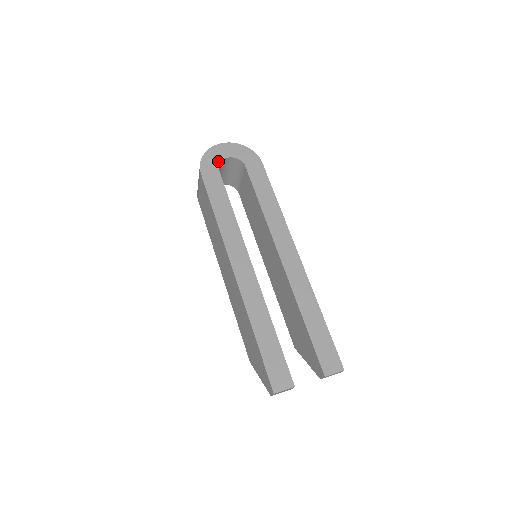
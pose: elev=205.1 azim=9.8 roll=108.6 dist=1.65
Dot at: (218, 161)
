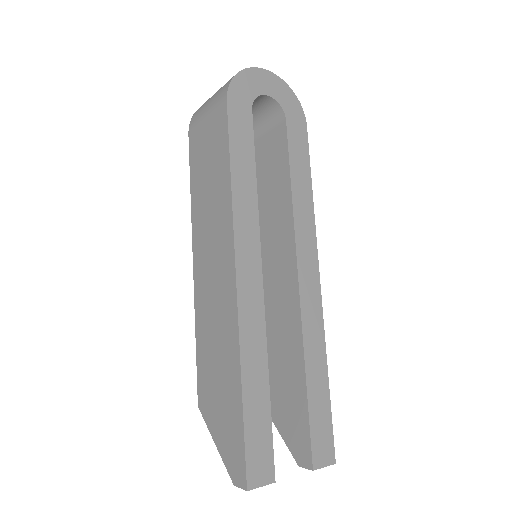
Dot at: (254, 94)
